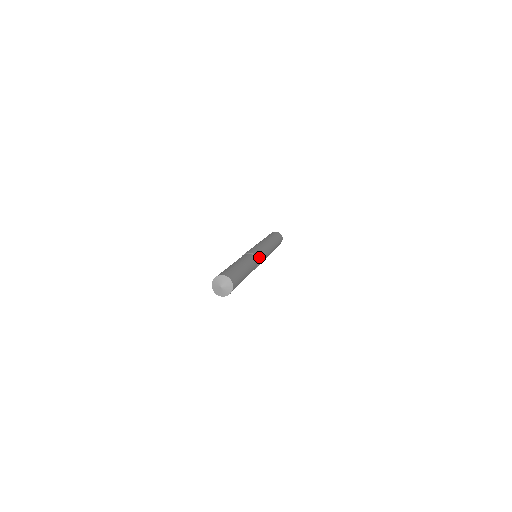
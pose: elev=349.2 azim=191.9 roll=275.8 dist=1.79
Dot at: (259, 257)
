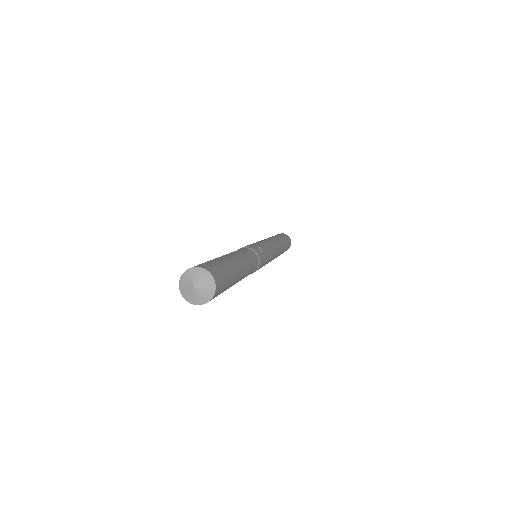
Dot at: (255, 248)
